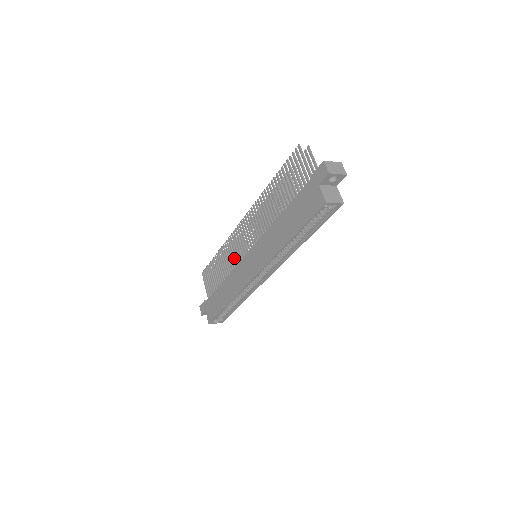
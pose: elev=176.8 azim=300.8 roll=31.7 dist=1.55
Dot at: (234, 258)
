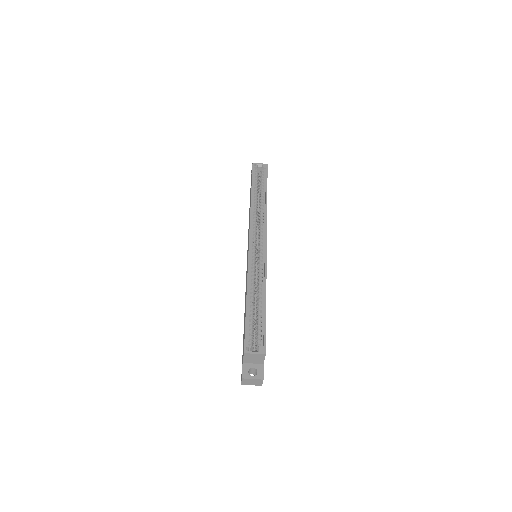
Dot at: occluded
